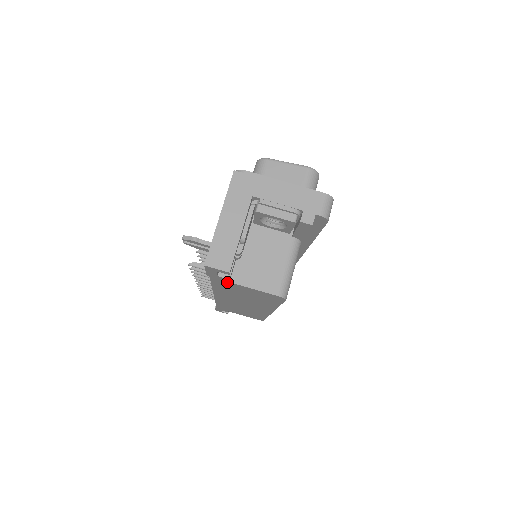
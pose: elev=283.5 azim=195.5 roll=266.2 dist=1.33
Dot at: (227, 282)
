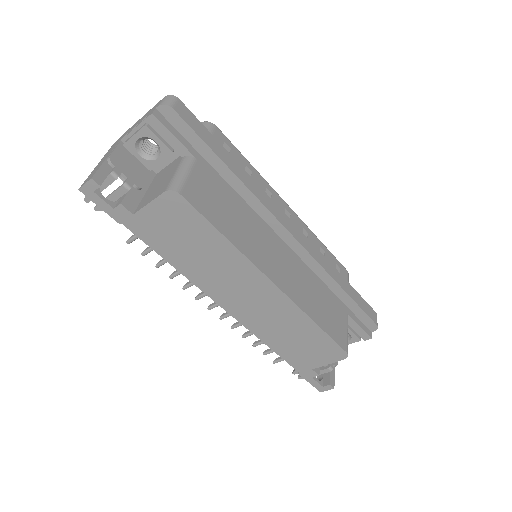
Dot at: (135, 219)
